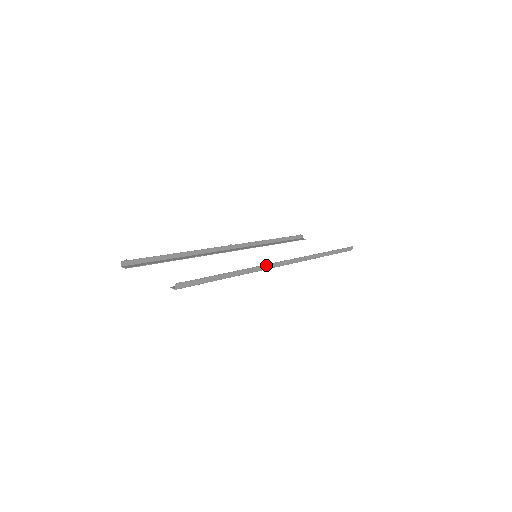
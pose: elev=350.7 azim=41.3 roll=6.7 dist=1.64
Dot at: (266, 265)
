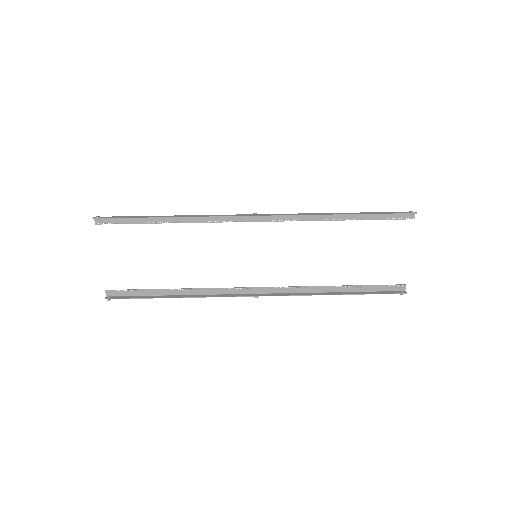
Dot at: (225, 296)
